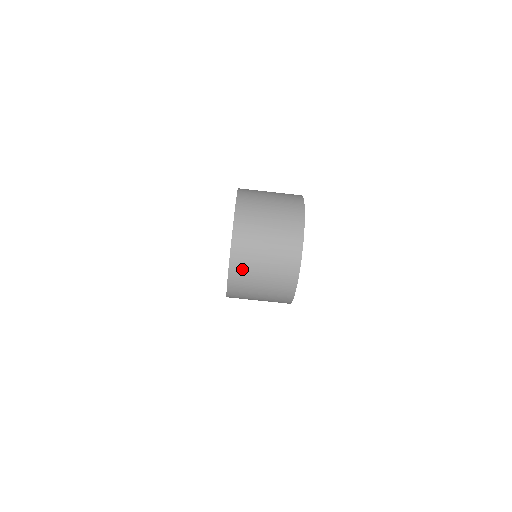
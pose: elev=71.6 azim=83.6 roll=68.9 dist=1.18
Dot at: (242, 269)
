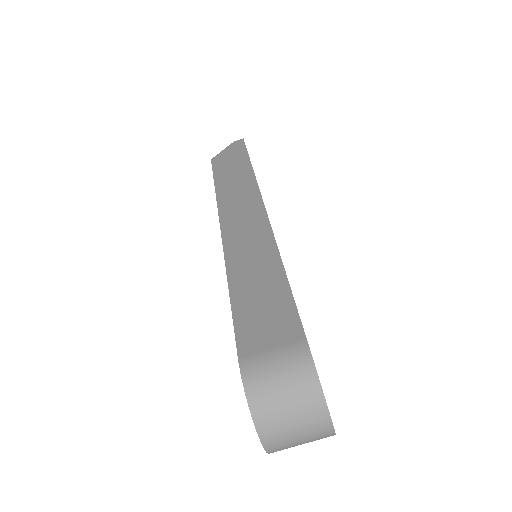
Dot at: occluded
